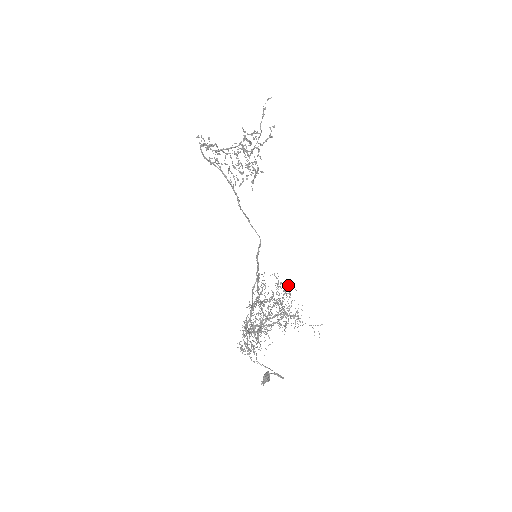
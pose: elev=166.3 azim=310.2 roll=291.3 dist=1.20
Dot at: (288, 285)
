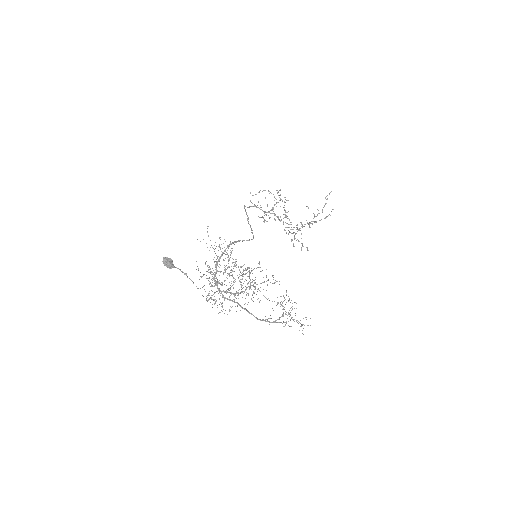
Dot at: (279, 281)
